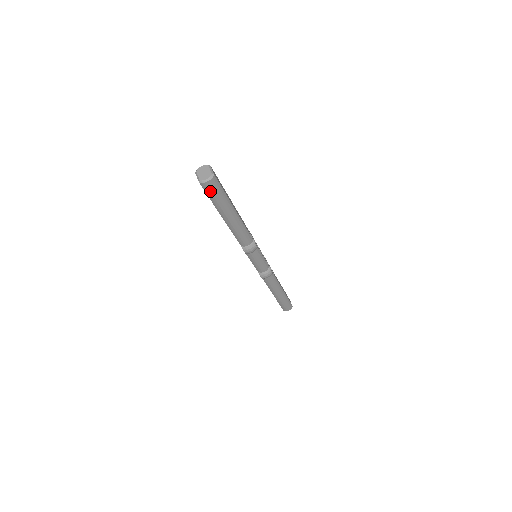
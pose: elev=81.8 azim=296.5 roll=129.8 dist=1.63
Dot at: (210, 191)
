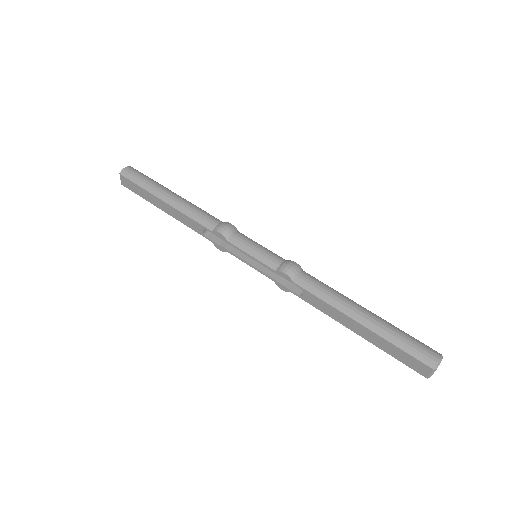
Dot at: (132, 175)
